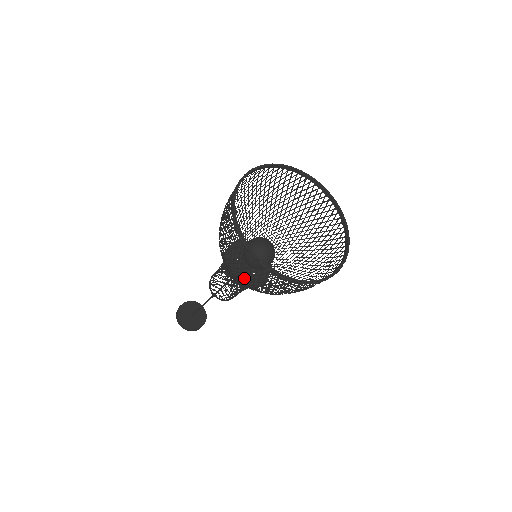
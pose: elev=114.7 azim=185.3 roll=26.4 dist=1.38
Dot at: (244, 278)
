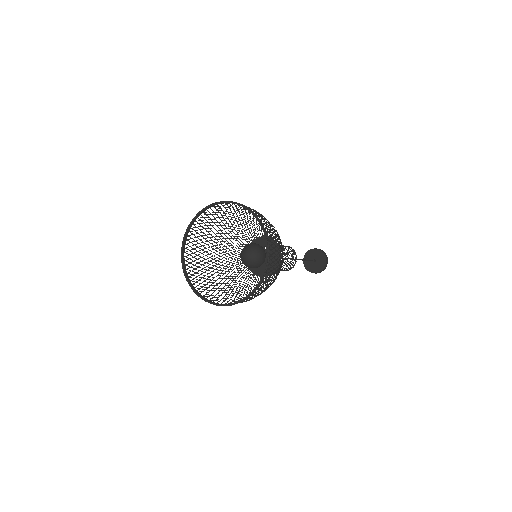
Dot at: (257, 268)
